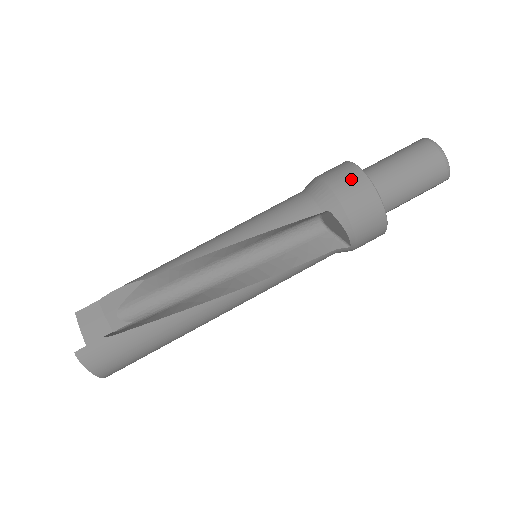
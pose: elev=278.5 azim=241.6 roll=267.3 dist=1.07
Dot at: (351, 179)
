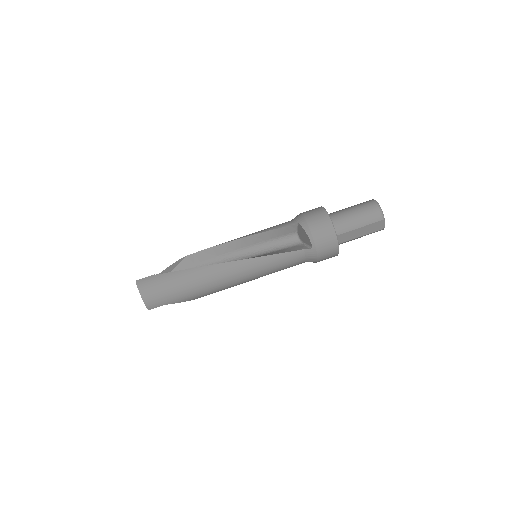
Dot at: (314, 210)
